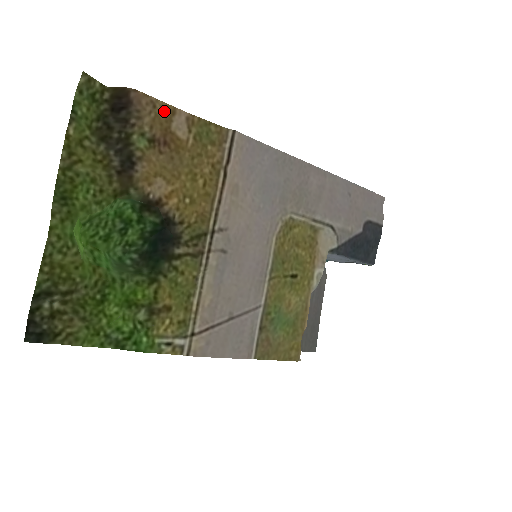
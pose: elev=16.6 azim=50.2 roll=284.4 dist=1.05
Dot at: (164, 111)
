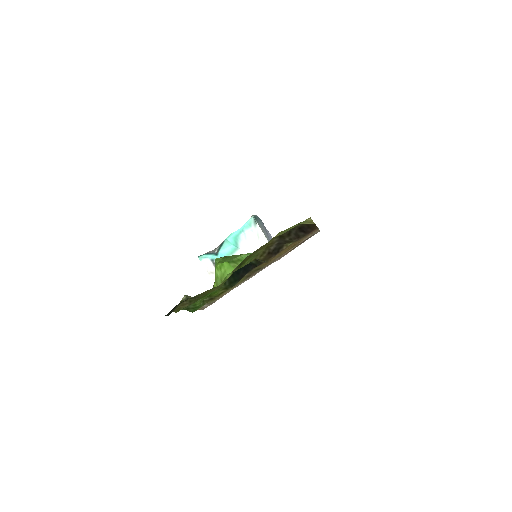
Dot at: occluded
